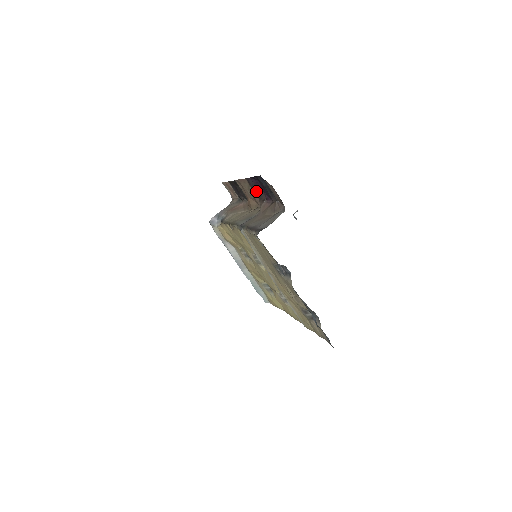
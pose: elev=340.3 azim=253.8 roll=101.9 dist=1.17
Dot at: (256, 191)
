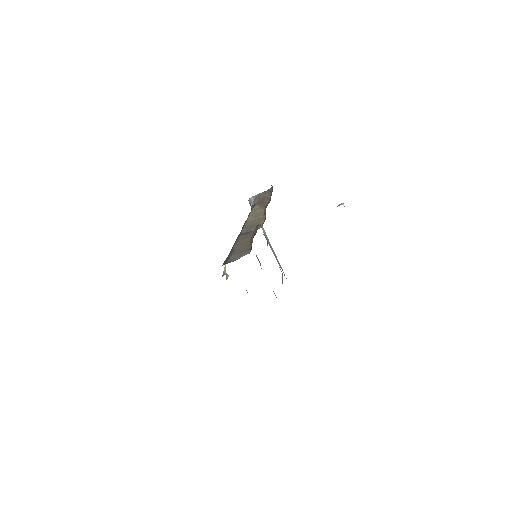
Dot at: occluded
